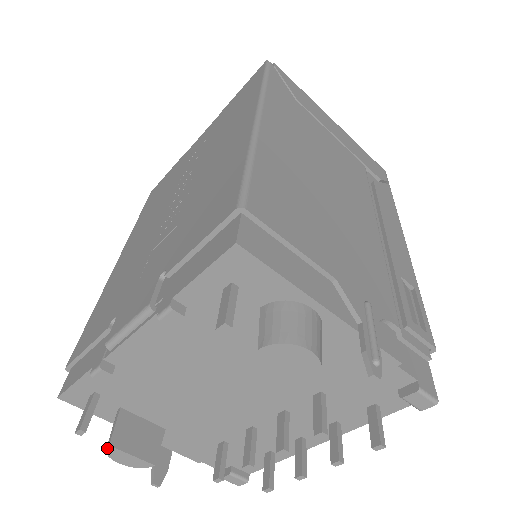
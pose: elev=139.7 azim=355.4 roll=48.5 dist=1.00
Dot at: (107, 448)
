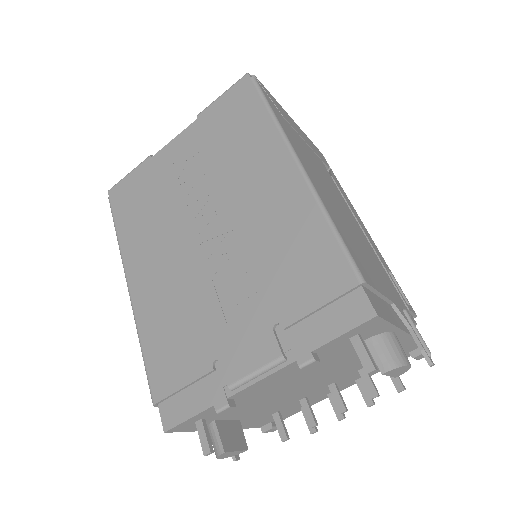
Dot at: (221, 454)
